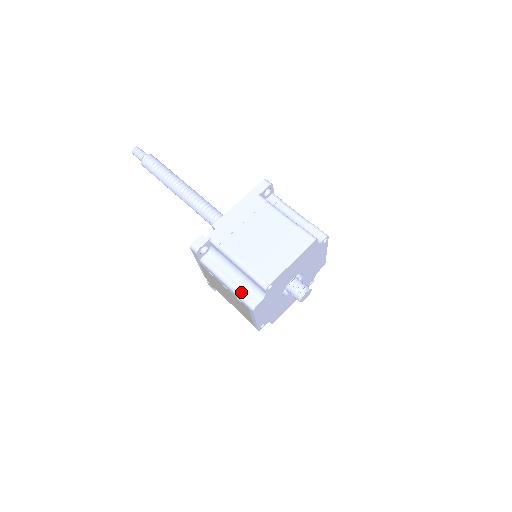
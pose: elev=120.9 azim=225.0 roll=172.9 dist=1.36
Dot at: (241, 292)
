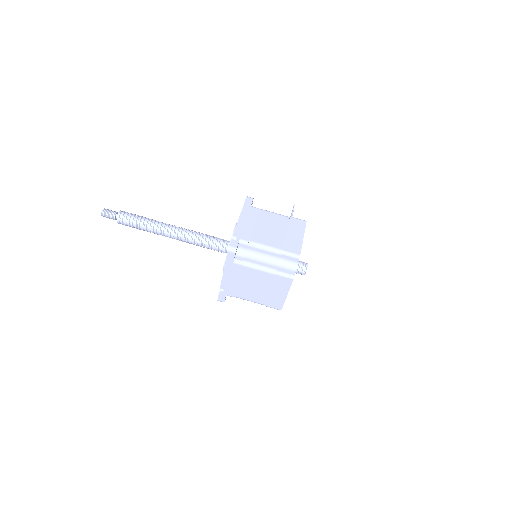
Dot at: occluded
